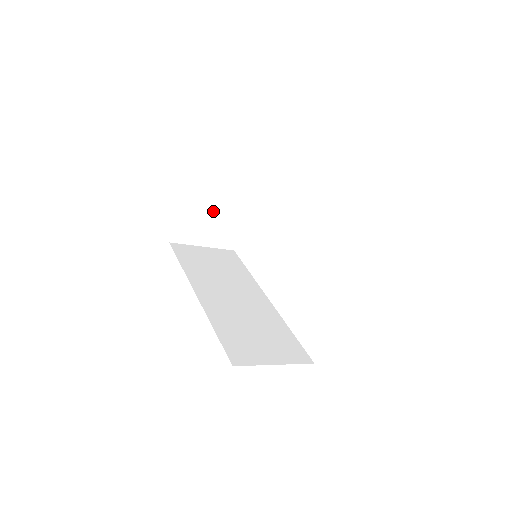
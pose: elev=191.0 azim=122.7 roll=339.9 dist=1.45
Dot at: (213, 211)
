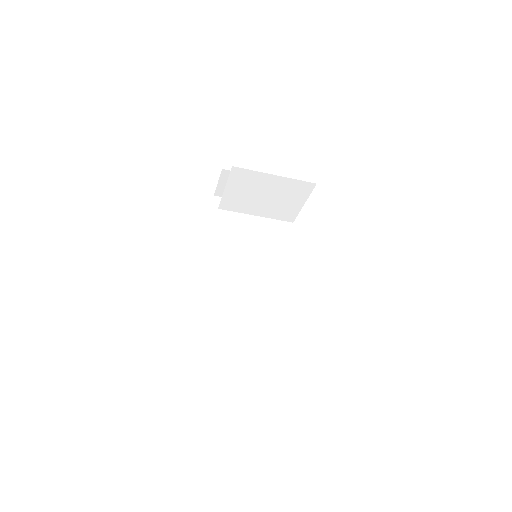
Dot at: (233, 199)
